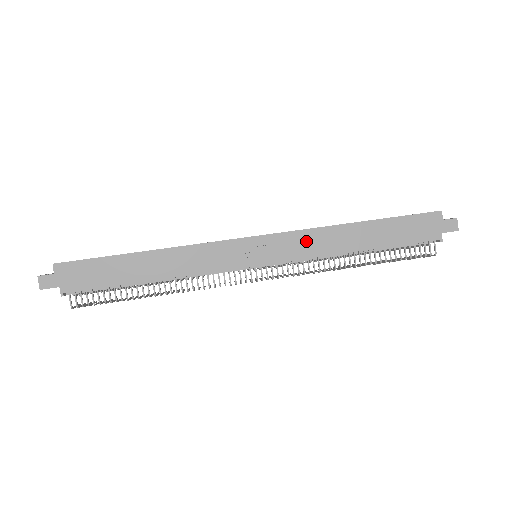
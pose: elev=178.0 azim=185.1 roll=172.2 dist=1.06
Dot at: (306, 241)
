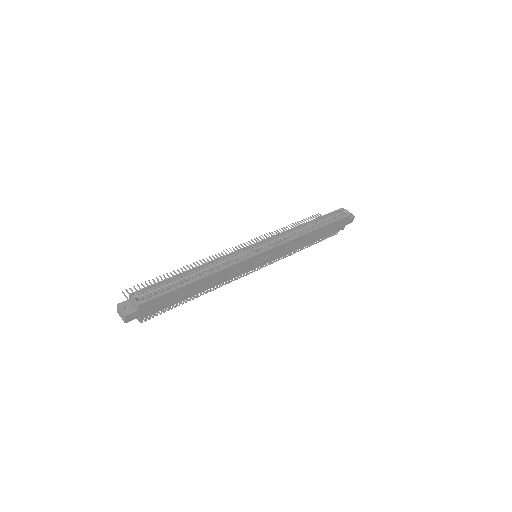
Dot at: (288, 246)
